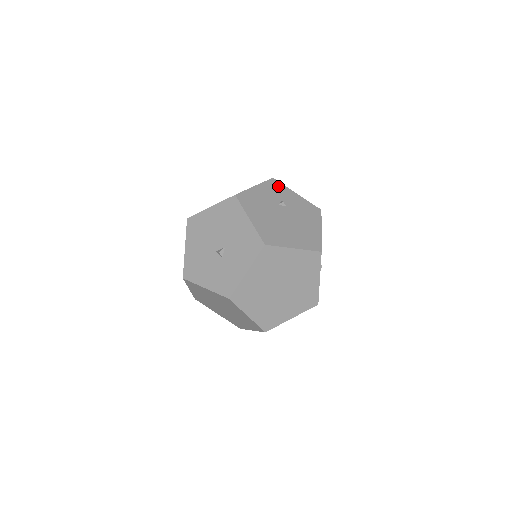
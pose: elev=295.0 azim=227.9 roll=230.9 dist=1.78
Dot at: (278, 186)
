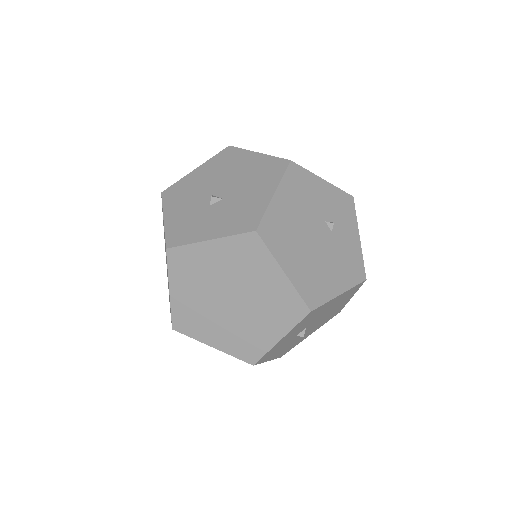
Dot at: (349, 208)
